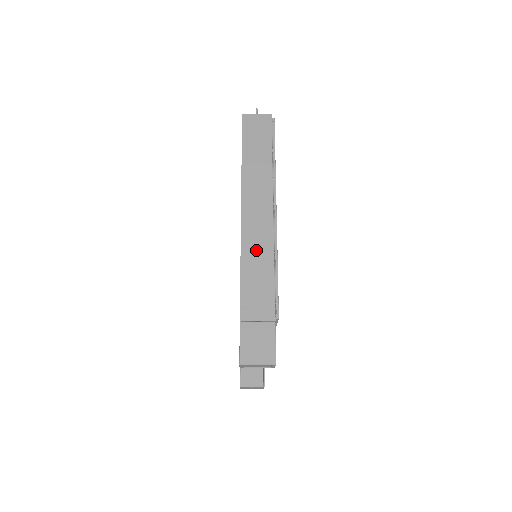
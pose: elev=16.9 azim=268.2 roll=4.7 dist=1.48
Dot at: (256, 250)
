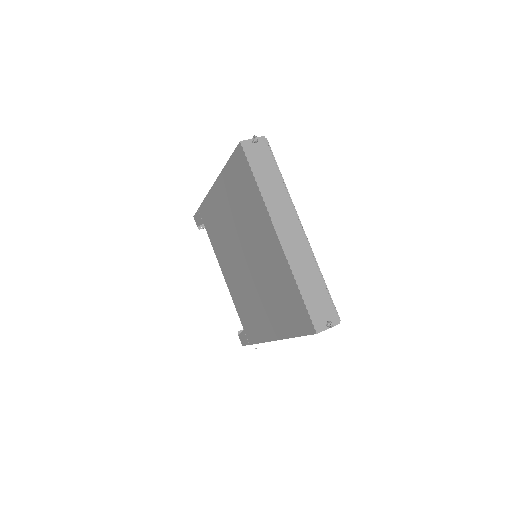
Dot at: occluded
